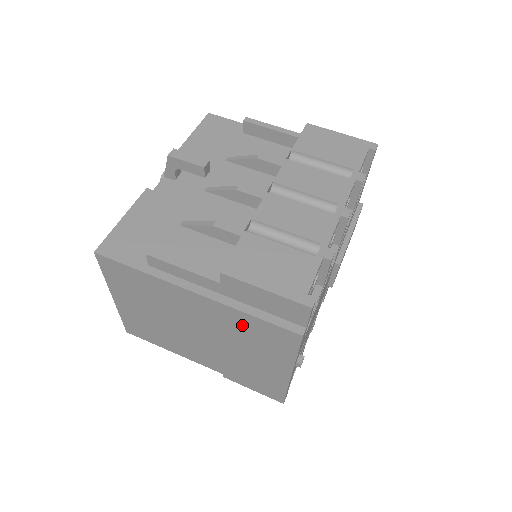
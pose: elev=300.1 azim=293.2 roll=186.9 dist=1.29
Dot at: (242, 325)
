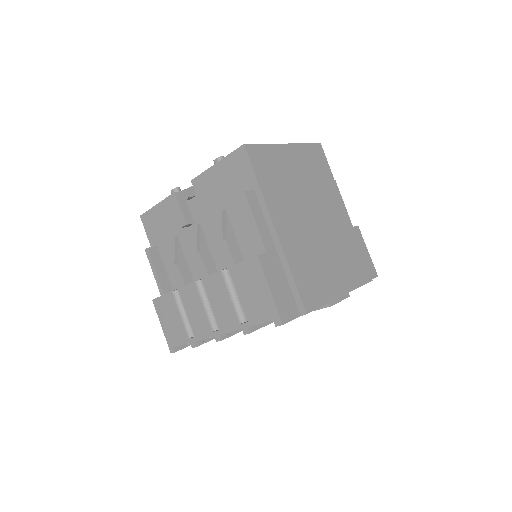
Dot at: occluded
